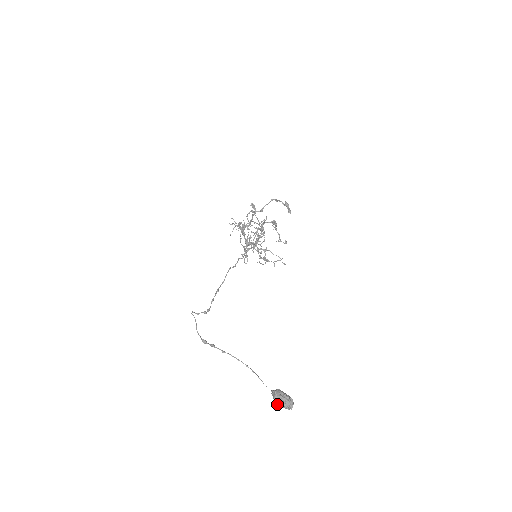
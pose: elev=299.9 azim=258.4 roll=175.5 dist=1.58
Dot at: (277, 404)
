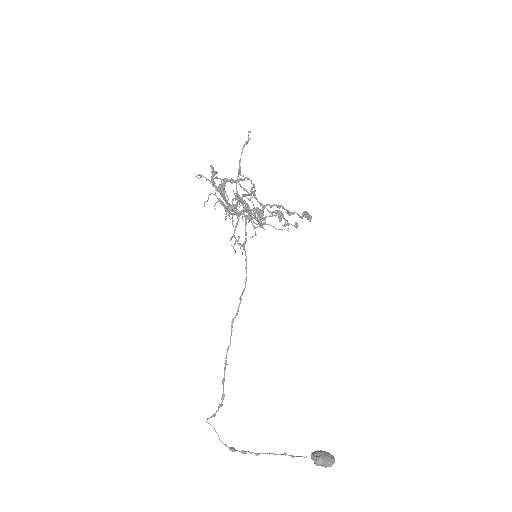
Dot at: occluded
